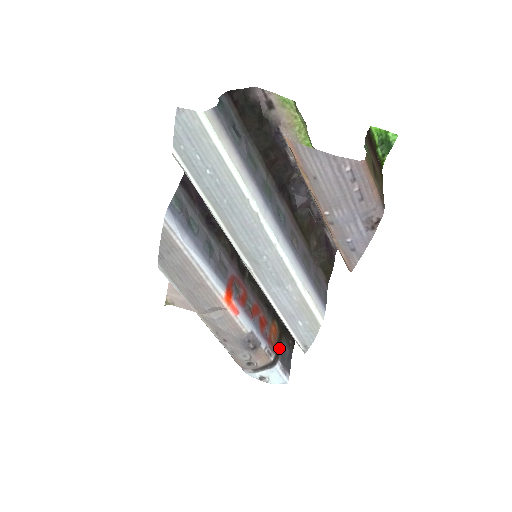
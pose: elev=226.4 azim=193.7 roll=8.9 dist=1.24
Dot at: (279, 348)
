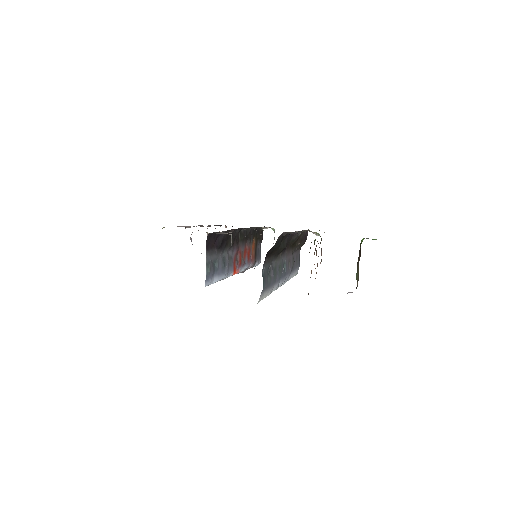
Dot at: (256, 253)
